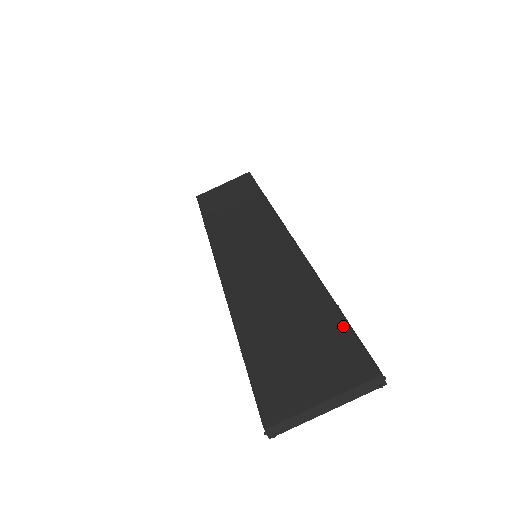
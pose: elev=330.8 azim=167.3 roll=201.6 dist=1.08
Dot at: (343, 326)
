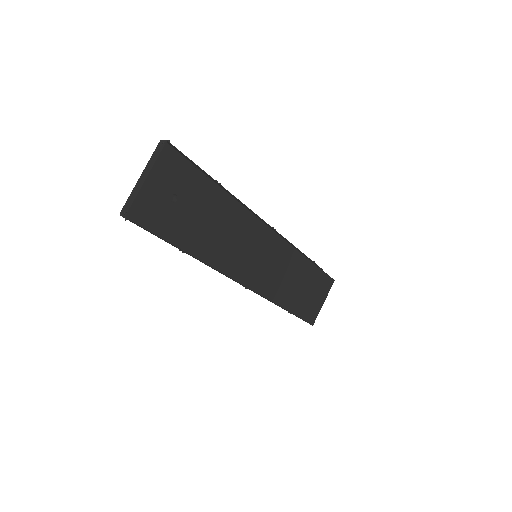
Dot at: (194, 172)
